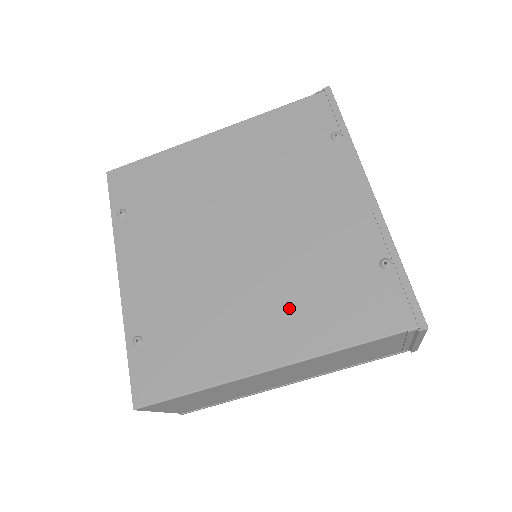
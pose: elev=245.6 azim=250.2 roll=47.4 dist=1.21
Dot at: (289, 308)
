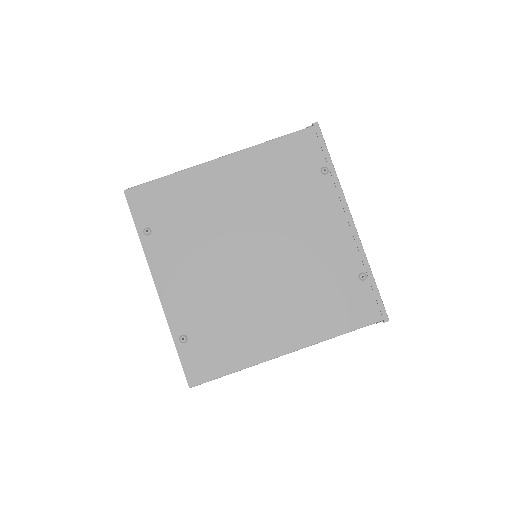
Dot at: (297, 310)
